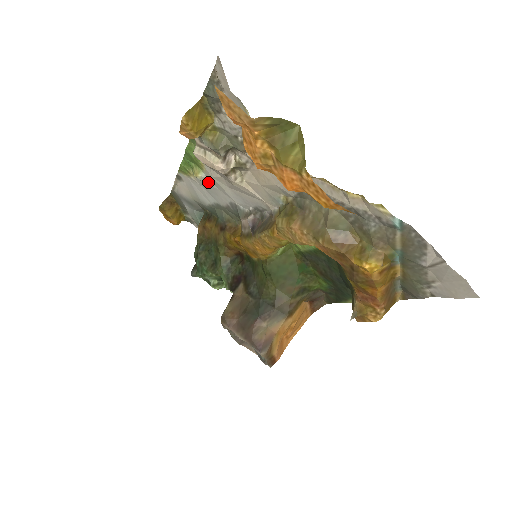
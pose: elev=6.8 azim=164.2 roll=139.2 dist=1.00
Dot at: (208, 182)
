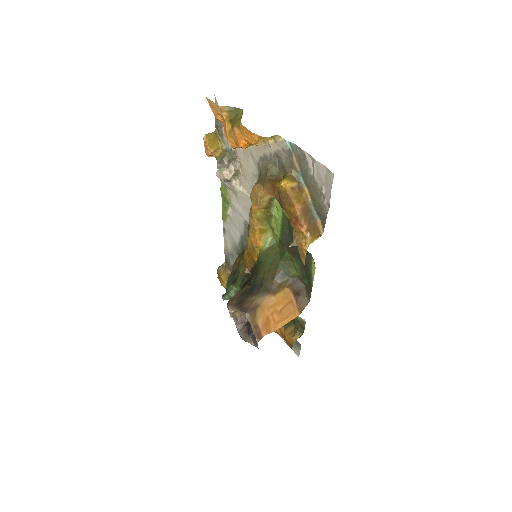
Dot at: (233, 213)
